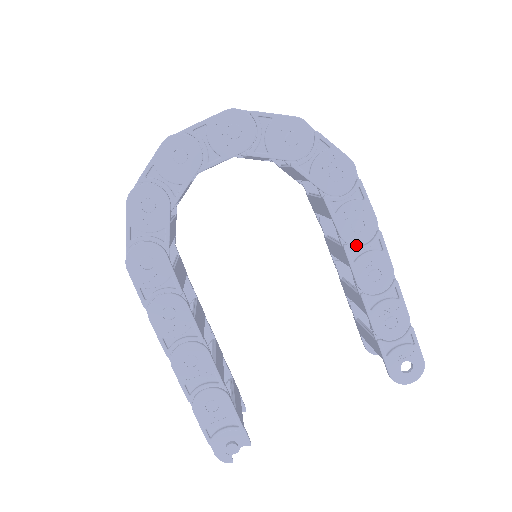
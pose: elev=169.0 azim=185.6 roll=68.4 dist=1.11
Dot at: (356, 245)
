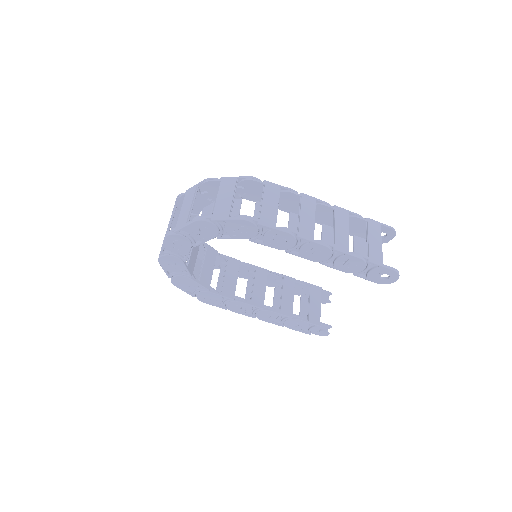
Dot at: (291, 248)
